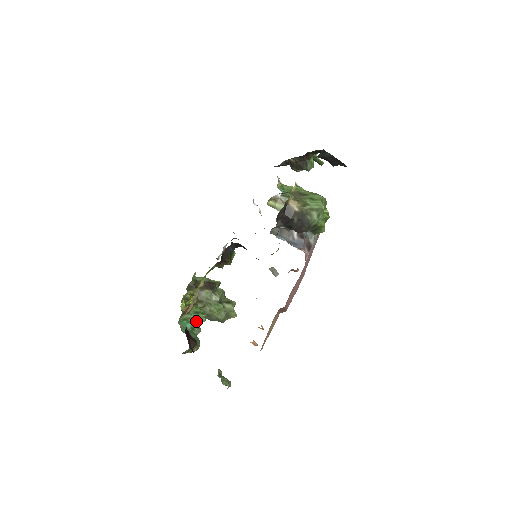
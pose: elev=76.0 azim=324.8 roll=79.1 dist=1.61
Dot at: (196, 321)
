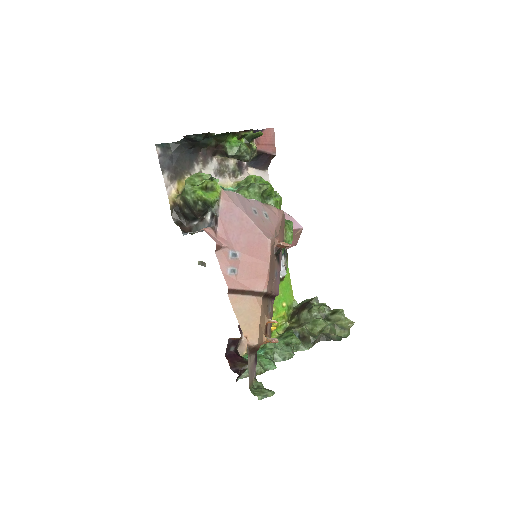
Dot at: (286, 345)
